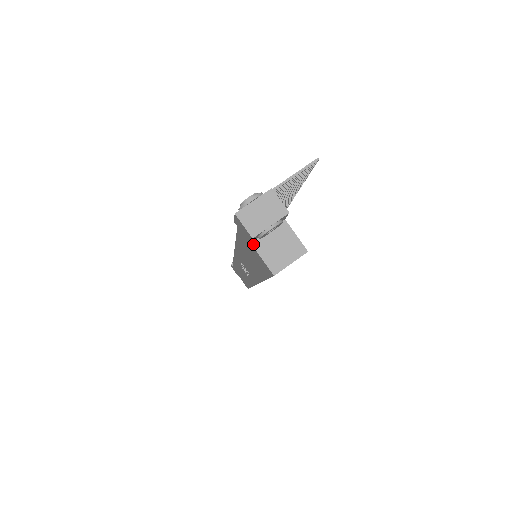
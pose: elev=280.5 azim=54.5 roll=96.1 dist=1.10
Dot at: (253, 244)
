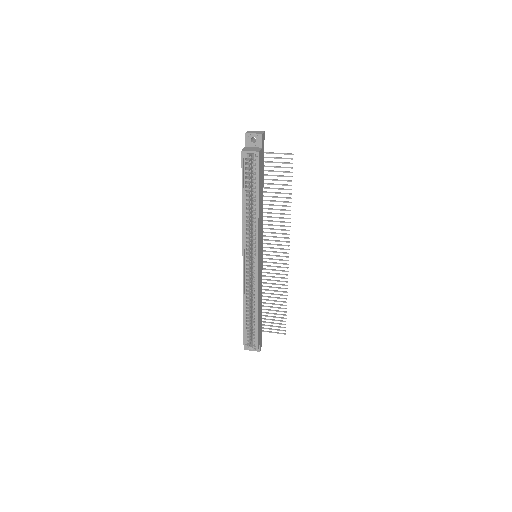
Dot at: (245, 147)
